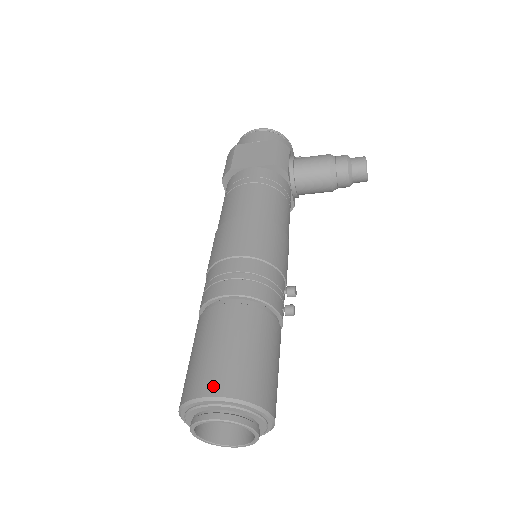
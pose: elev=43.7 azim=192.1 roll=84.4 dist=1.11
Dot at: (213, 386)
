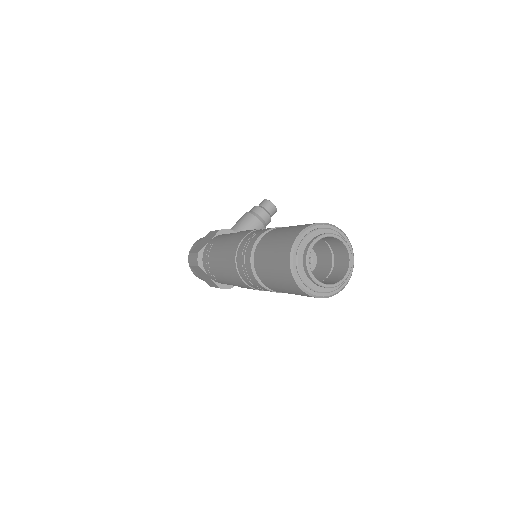
Dot at: (294, 234)
